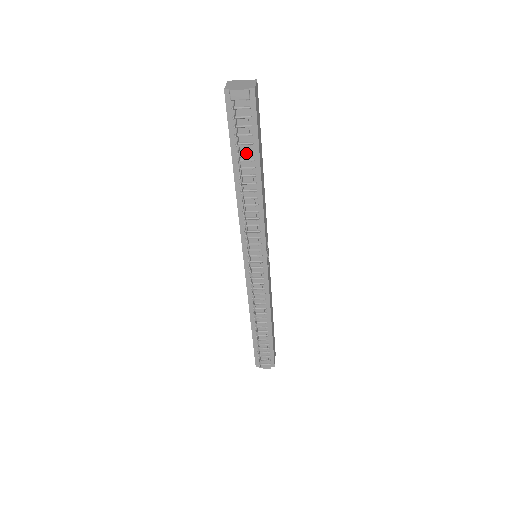
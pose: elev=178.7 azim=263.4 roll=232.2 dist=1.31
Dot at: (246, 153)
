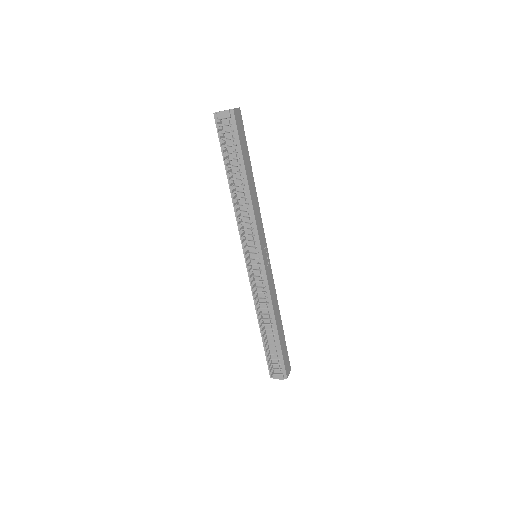
Dot at: (234, 160)
